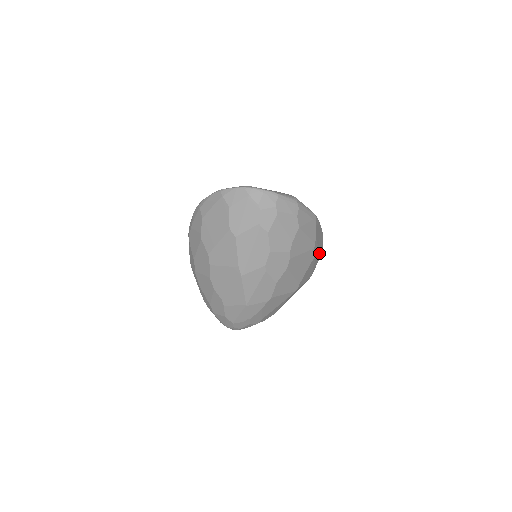
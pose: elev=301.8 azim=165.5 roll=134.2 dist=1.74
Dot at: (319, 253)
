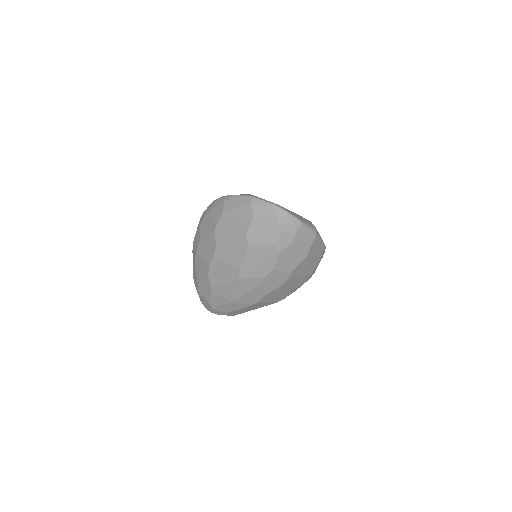
Dot at: occluded
